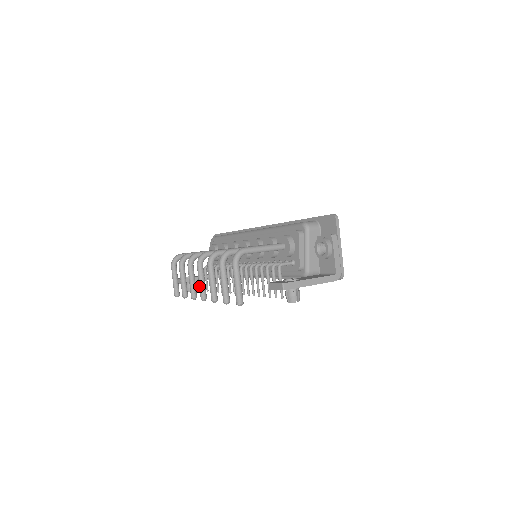
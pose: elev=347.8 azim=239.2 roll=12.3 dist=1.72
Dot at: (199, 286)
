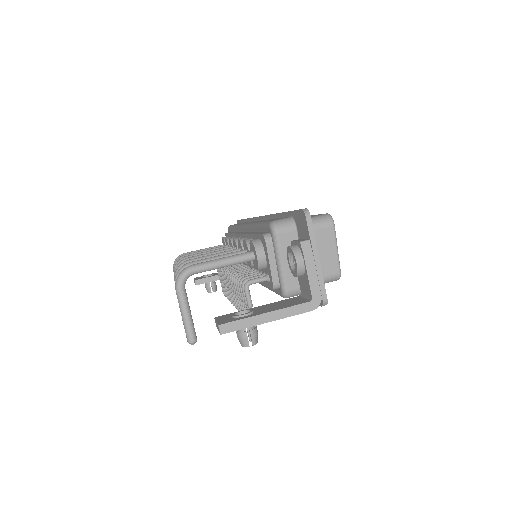
Dot at: occluded
